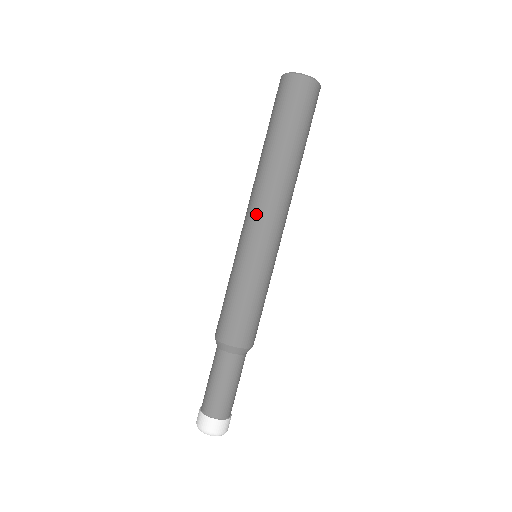
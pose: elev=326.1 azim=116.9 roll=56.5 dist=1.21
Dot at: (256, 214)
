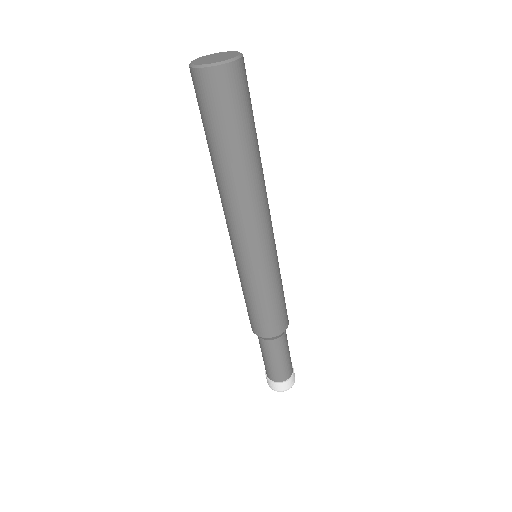
Dot at: (228, 228)
